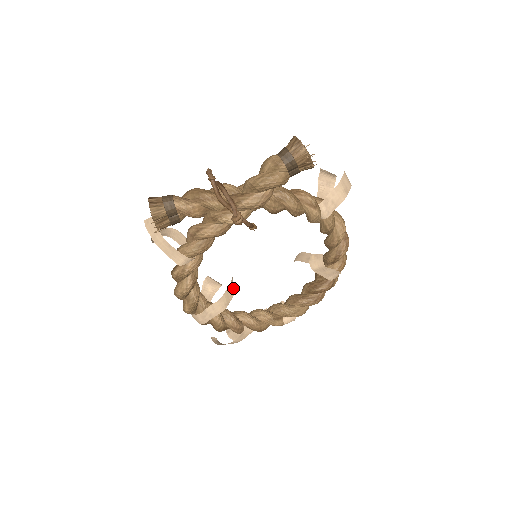
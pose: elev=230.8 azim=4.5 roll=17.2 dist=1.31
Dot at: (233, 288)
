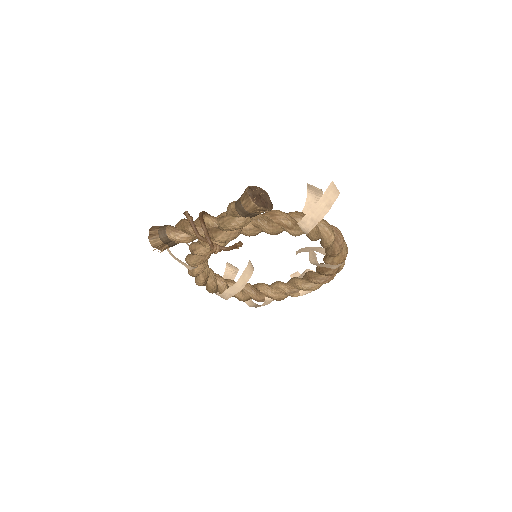
Dot at: (250, 271)
